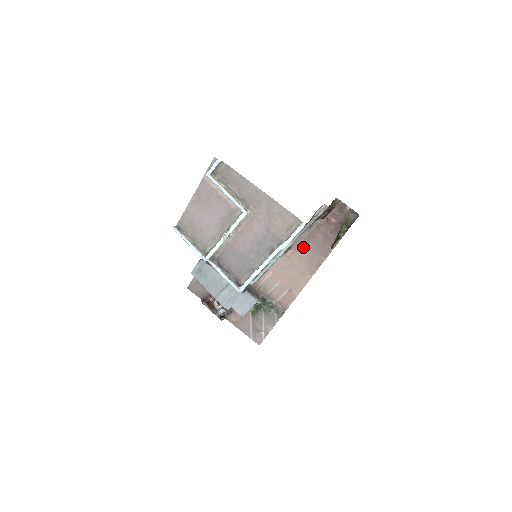
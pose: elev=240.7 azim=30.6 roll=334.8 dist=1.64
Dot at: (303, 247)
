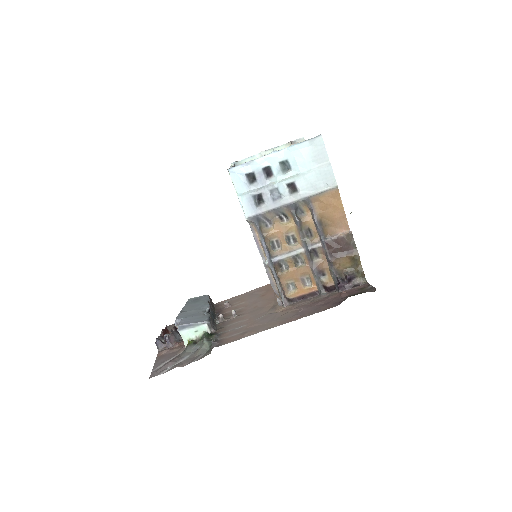
Dot at: (298, 307)
